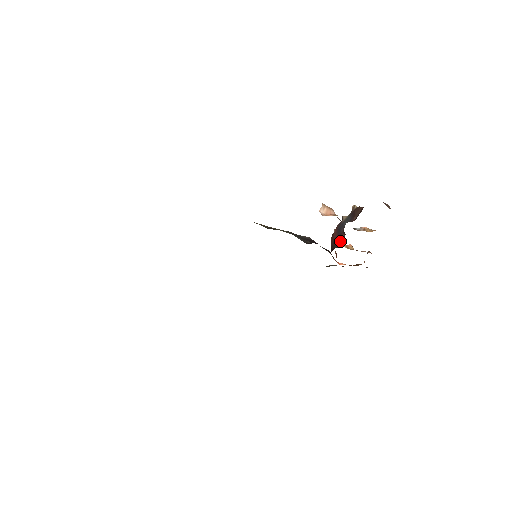
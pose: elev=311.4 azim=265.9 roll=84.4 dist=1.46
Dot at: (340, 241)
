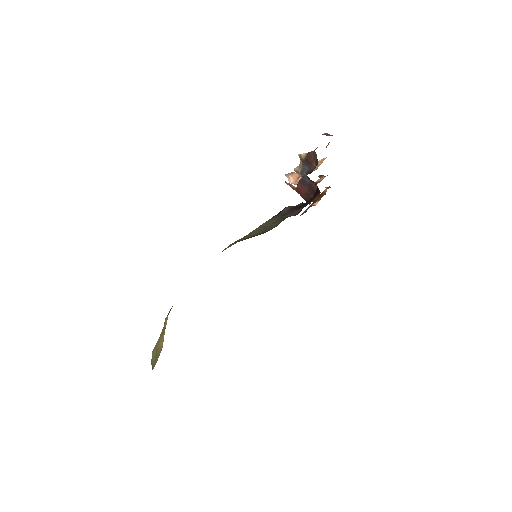
Dot at: (313, 190)
